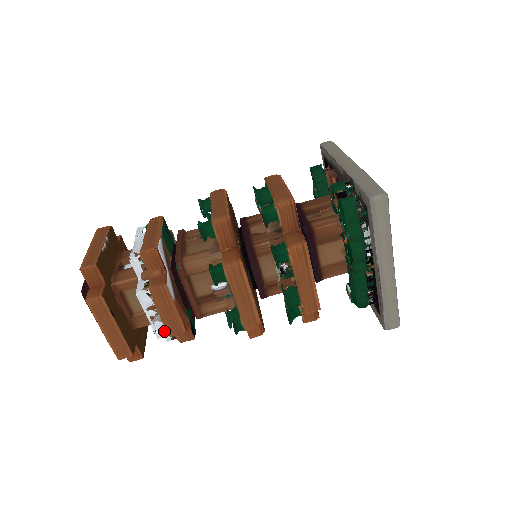
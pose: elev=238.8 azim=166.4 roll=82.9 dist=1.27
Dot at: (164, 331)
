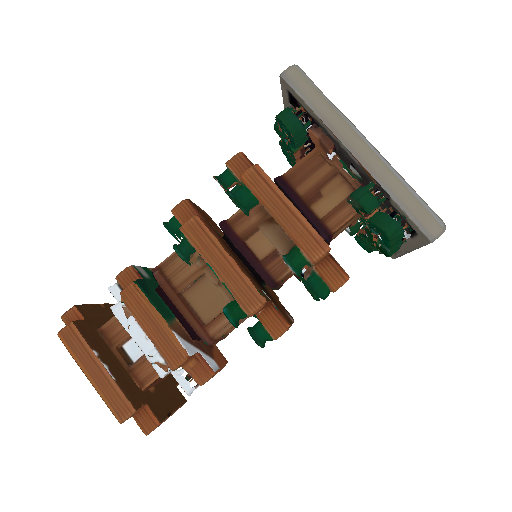
Dot at: occluded
